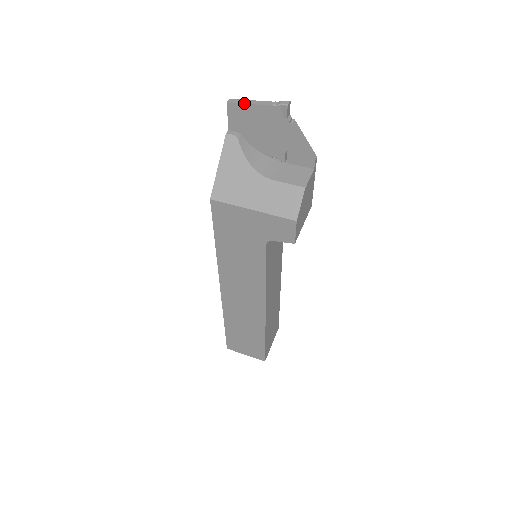
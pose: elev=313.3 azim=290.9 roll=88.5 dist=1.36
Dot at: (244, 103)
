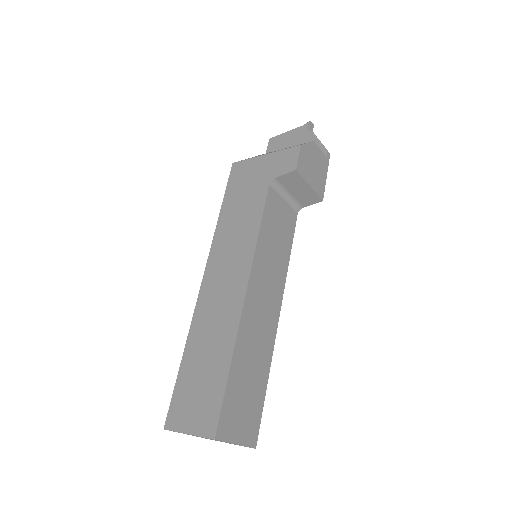
Dot at: (281, 134)
